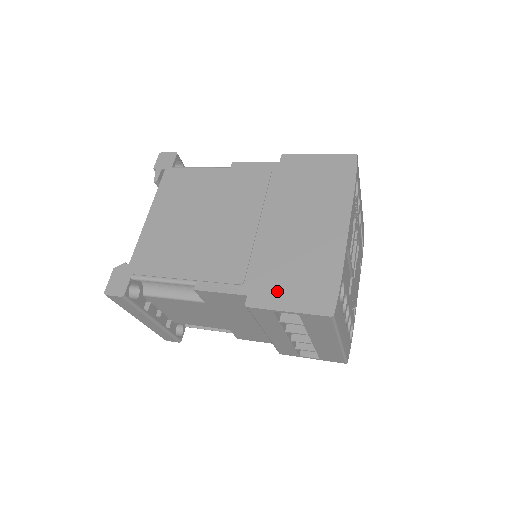
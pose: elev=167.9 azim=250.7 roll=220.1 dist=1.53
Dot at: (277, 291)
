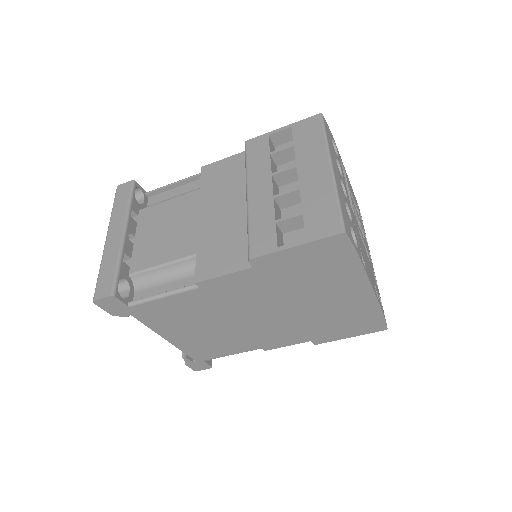
Dot at: (276, 146)
